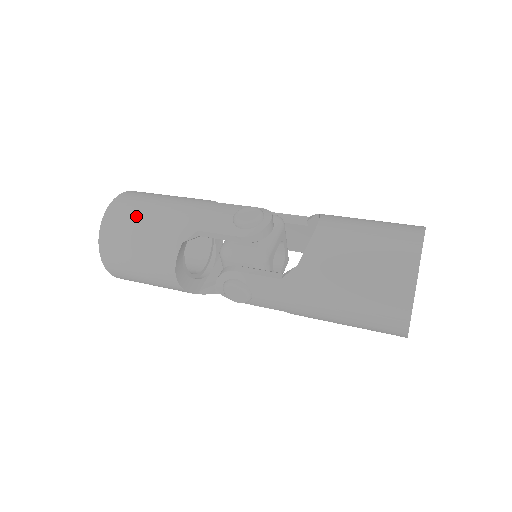
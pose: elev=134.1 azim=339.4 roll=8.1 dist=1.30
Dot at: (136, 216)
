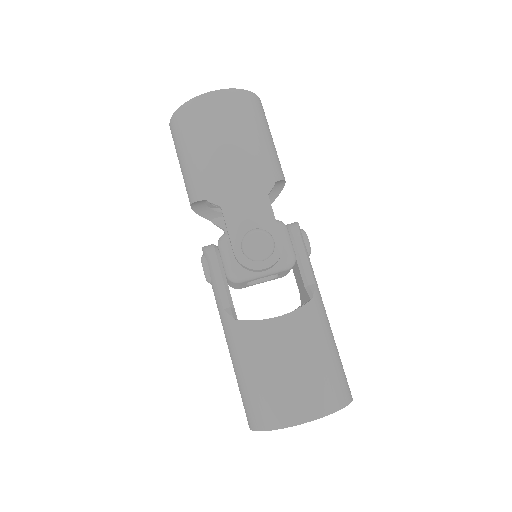
Dot at: (206, 133)
